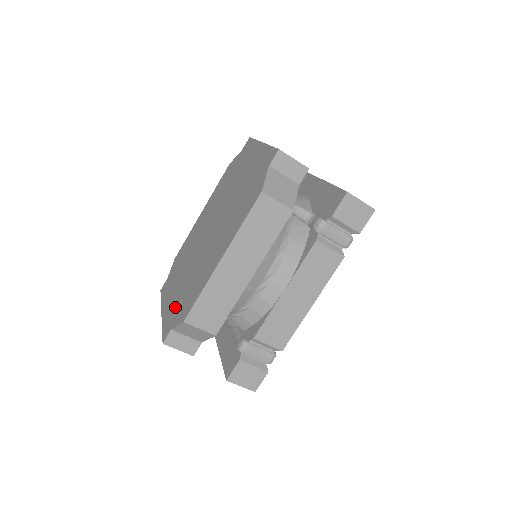
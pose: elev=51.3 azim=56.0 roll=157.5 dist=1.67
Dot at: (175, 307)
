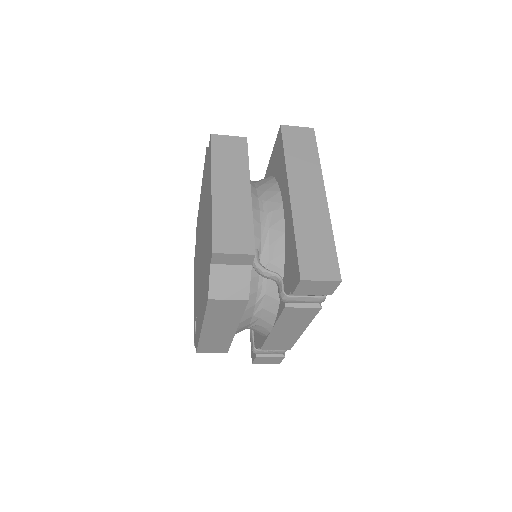
Dot at: (195, 315)
